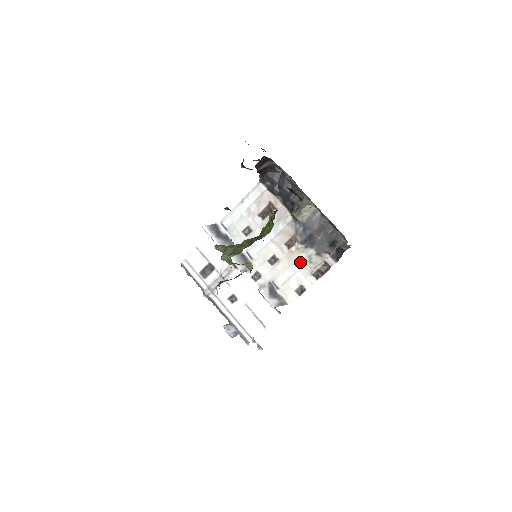
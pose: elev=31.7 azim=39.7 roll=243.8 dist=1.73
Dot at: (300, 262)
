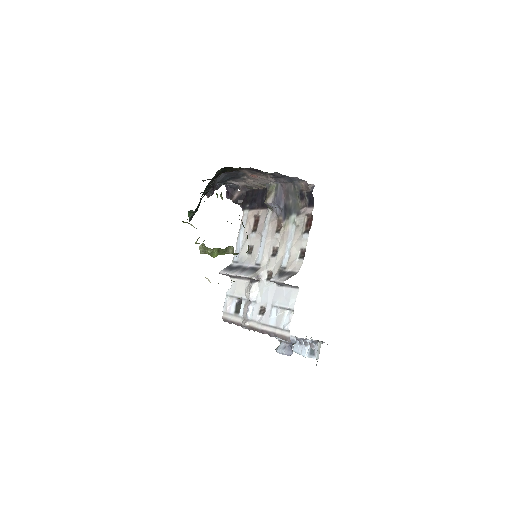
Dot at: (291, 233)
